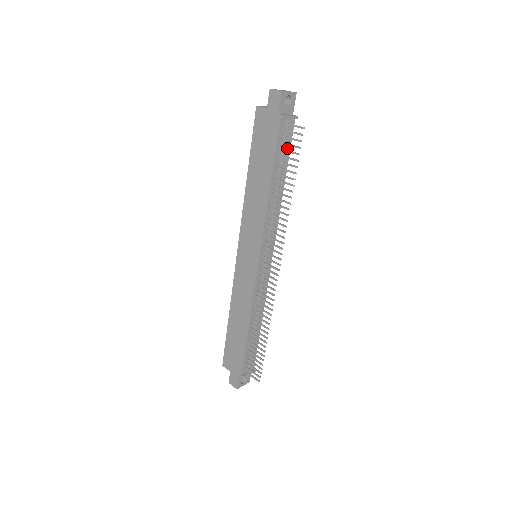
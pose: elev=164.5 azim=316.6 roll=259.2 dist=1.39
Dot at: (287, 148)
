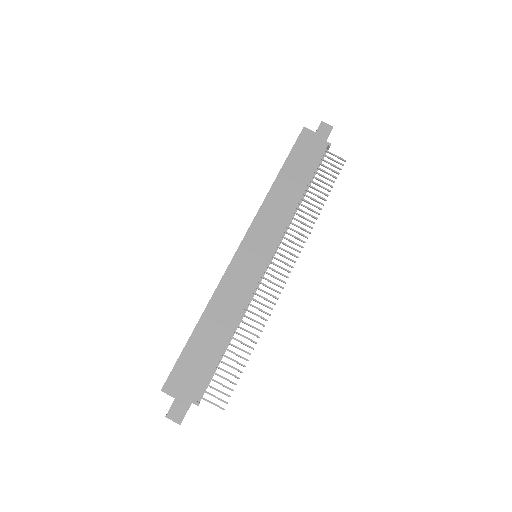
Dot at: occluded
